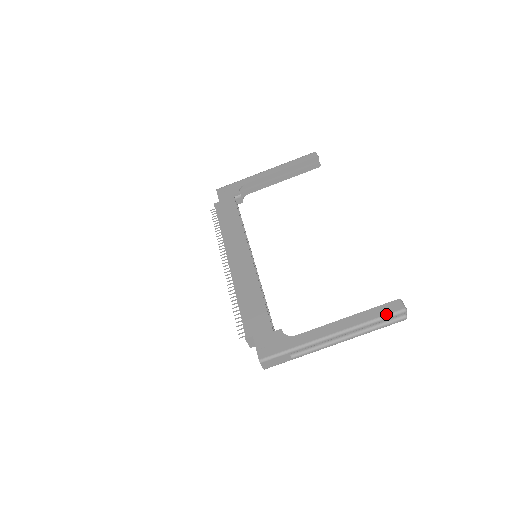
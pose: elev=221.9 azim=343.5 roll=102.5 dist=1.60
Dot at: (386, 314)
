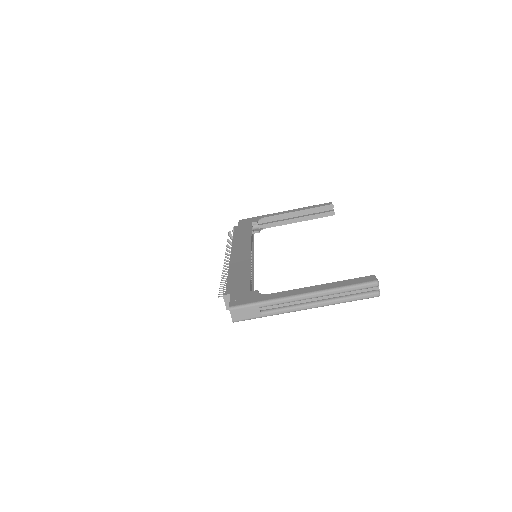
Dot at: (358, 283)
